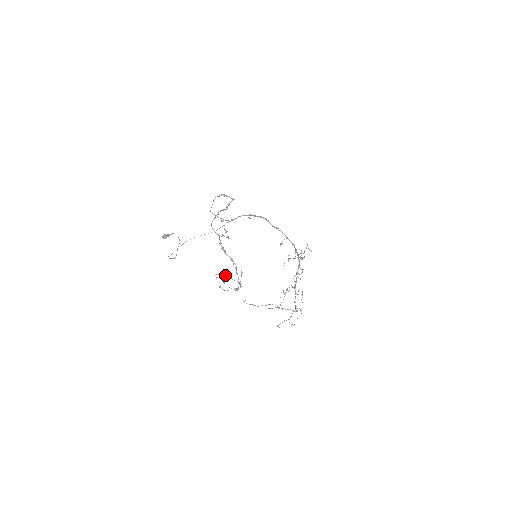
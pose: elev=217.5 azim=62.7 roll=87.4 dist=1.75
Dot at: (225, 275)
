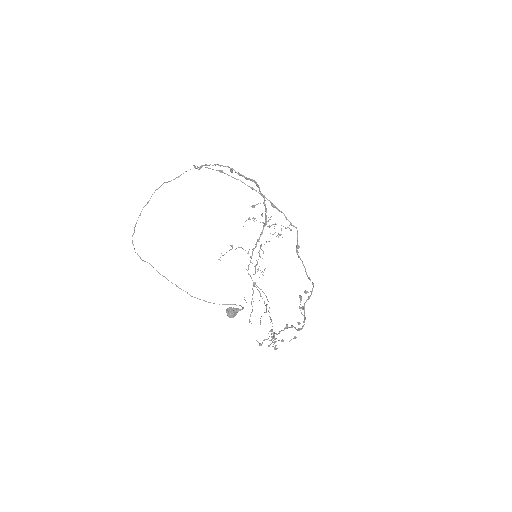
Dot at: (274, 337)
